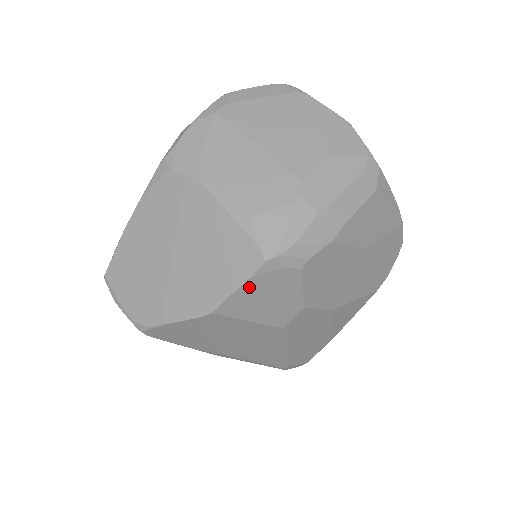
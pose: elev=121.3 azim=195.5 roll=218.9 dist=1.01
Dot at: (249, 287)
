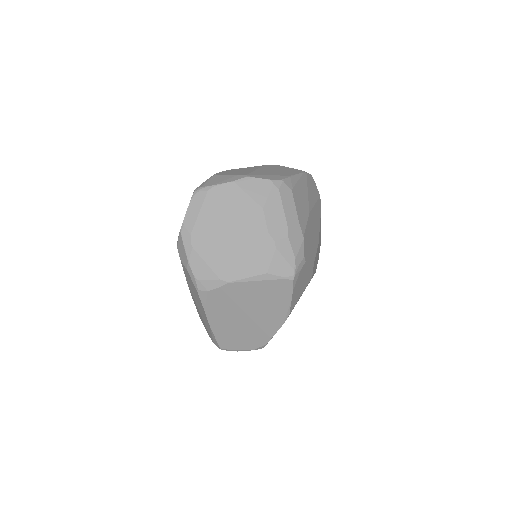
Dot at: (294, 292)
